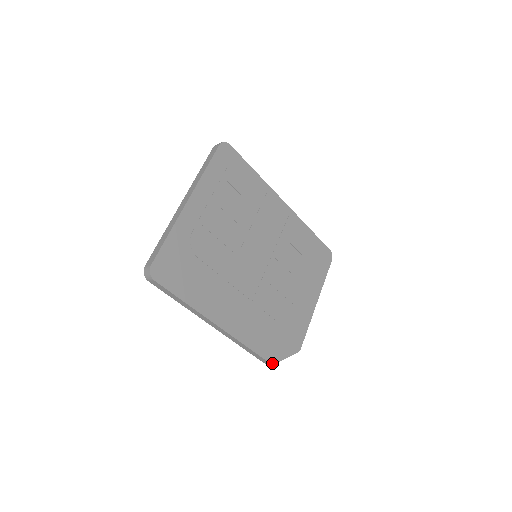
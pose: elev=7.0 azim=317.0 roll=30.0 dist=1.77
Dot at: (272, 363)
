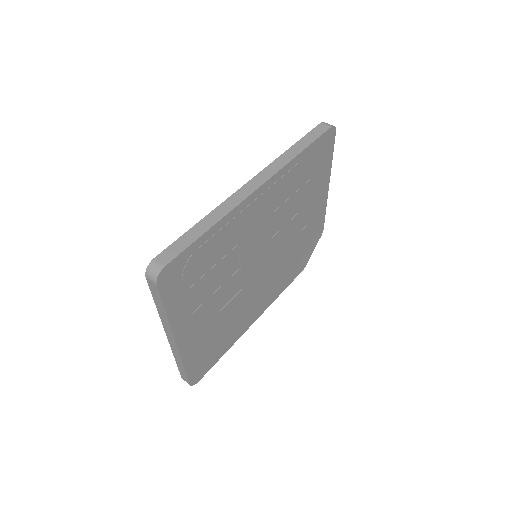
Dot at: (303, 269)
